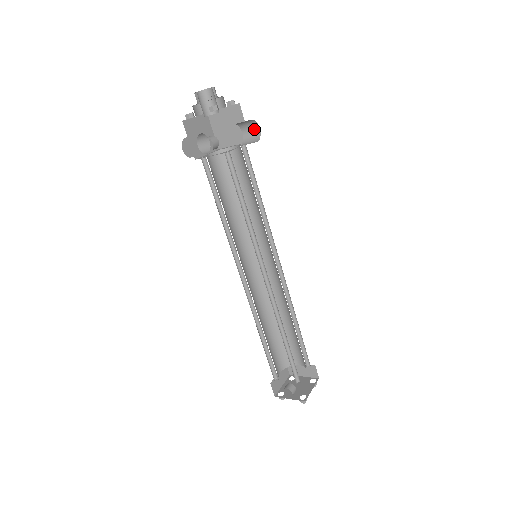
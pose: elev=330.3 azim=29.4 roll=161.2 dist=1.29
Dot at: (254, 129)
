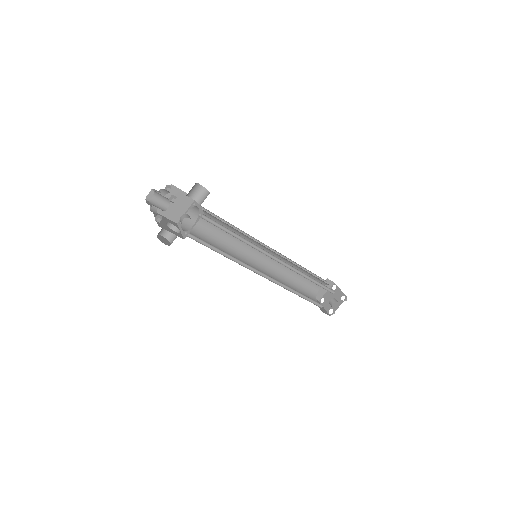
Dot at: (197, 188)
